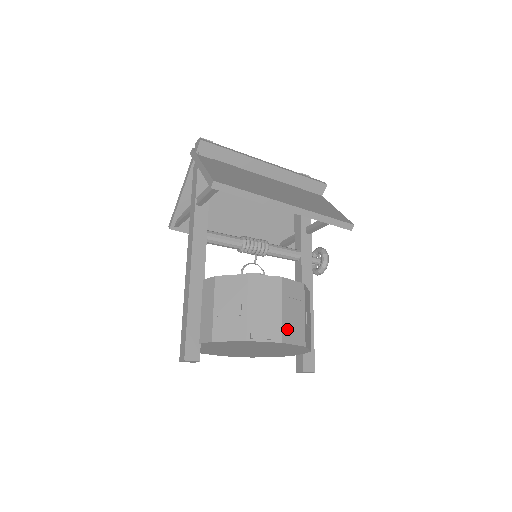
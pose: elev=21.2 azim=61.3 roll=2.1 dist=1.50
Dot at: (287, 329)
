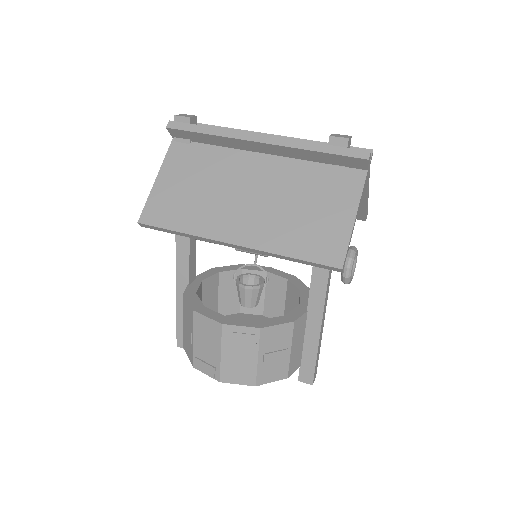
Dot at: (228, 371)
